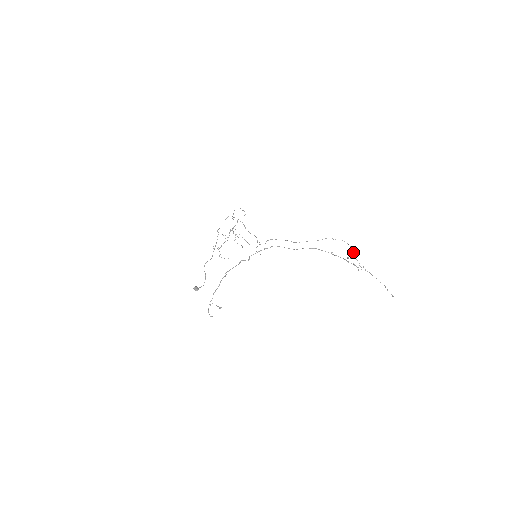
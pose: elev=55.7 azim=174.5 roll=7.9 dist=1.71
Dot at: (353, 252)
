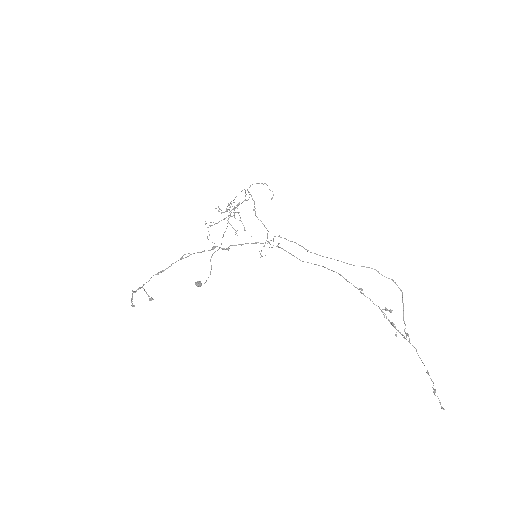
Dot at: occluded
